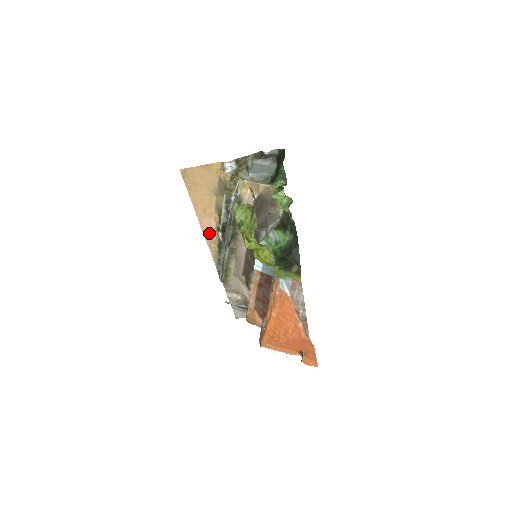
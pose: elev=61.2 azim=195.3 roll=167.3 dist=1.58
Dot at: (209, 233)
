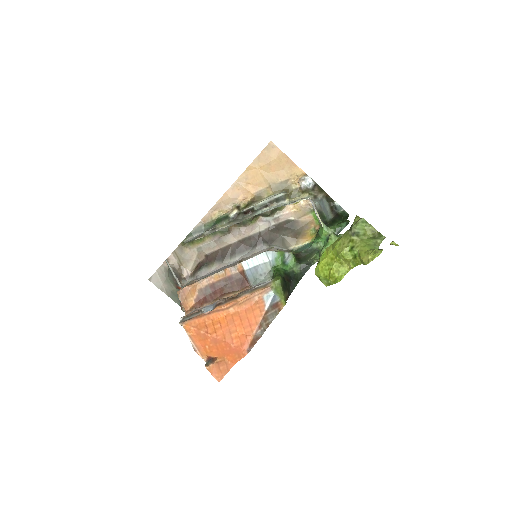
Dot at: (227, 201)
